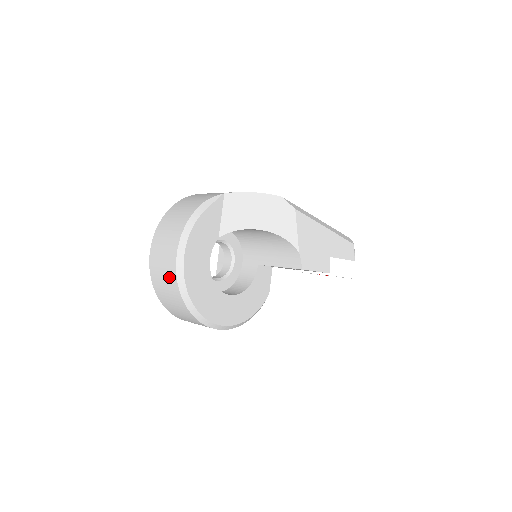
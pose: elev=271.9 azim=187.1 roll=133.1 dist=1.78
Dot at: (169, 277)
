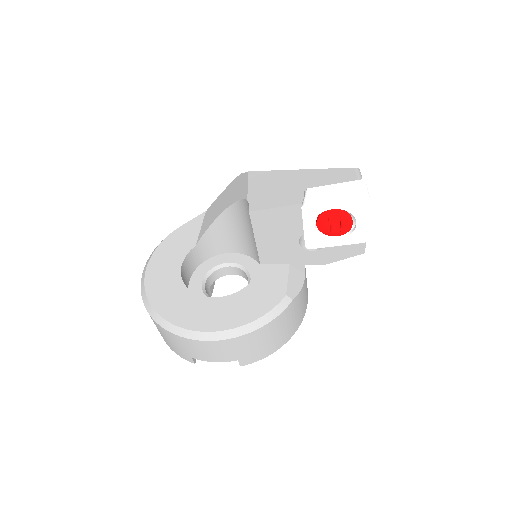
Dot at: occluded
